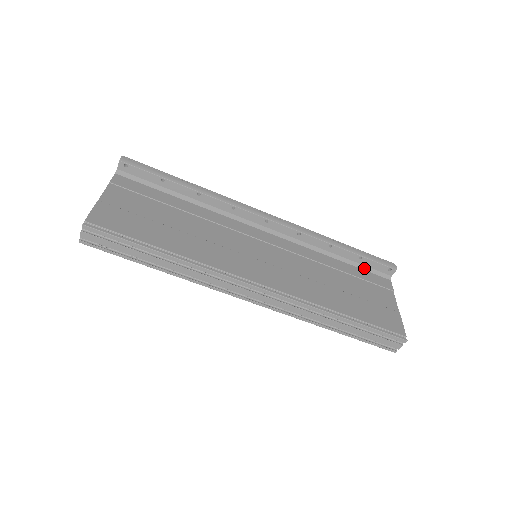
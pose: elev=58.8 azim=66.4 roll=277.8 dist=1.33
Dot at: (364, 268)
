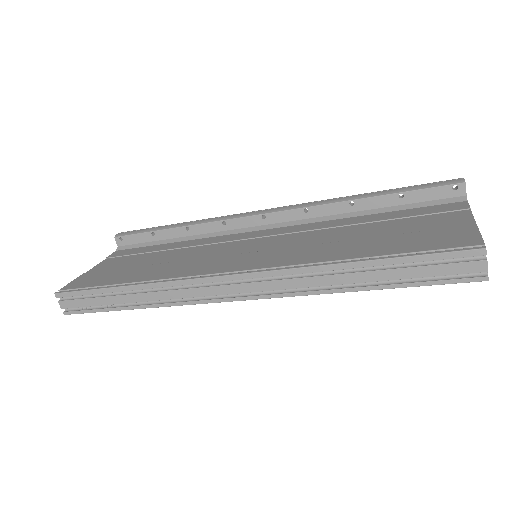
Dot at: (416, 206)
